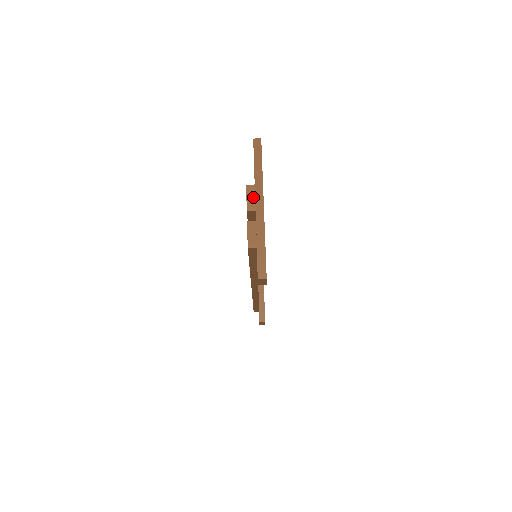
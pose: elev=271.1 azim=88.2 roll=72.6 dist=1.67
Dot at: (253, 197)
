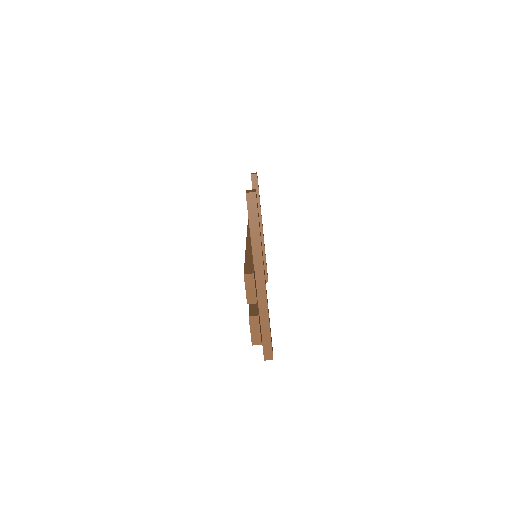
Dot at: (253, 288)
